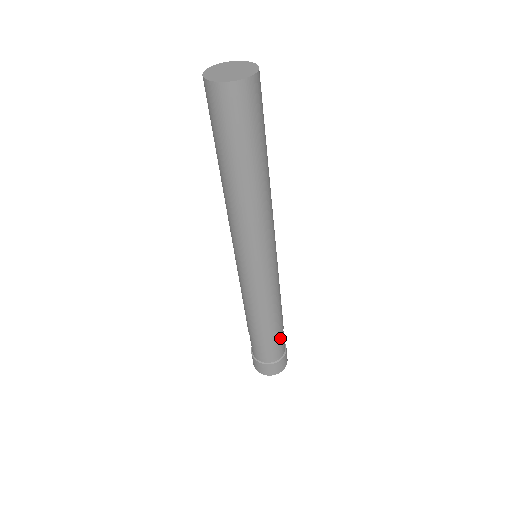
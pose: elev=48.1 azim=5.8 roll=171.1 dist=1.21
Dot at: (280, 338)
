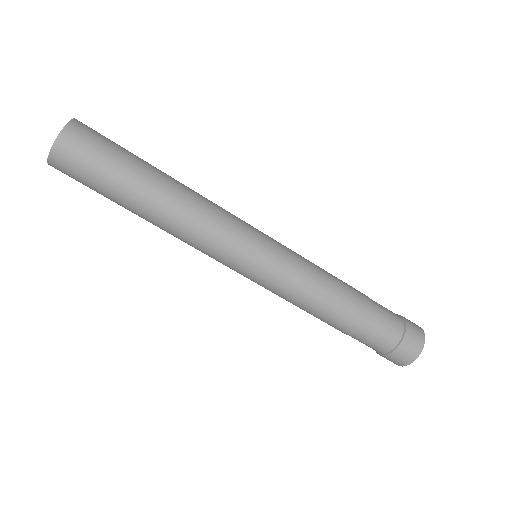
Dot at: (371, 322)
